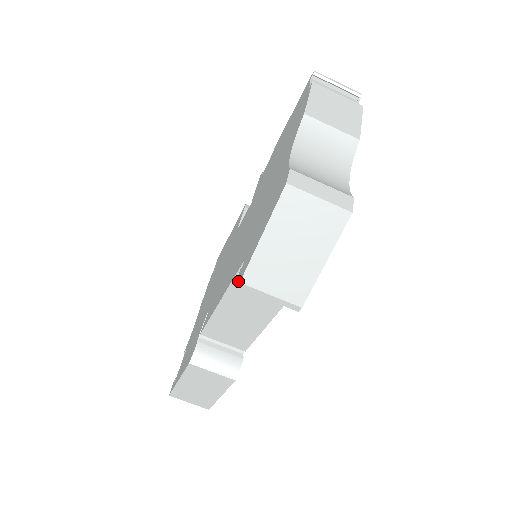
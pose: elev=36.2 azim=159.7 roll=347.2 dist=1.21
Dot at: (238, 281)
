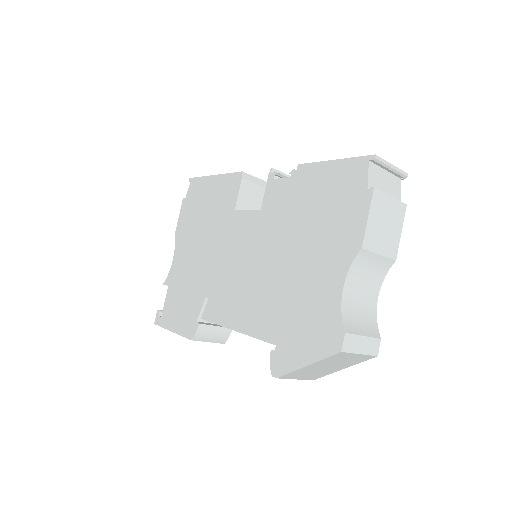
Dot at: (273, 370)
